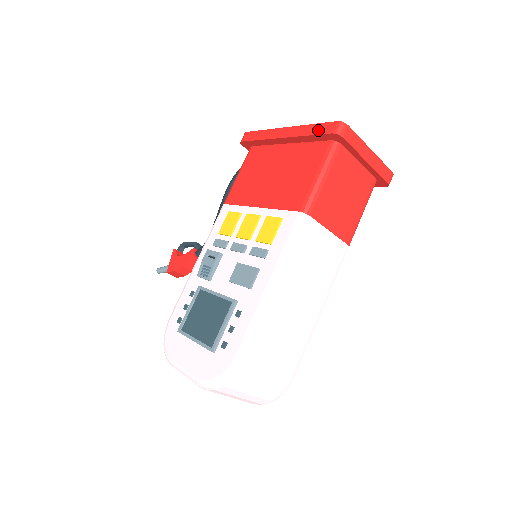
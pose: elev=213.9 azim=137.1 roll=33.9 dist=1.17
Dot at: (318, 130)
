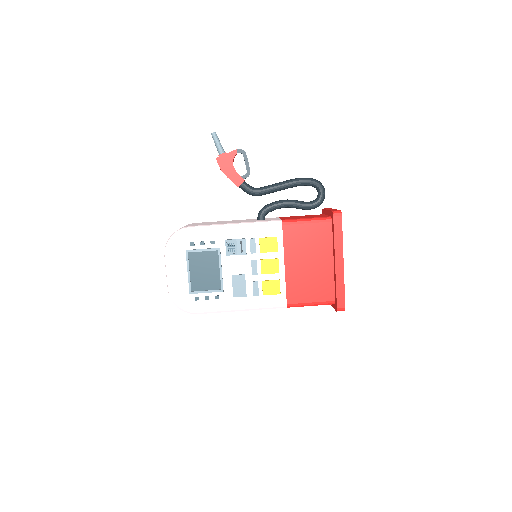
Dot at: (340, 295)
